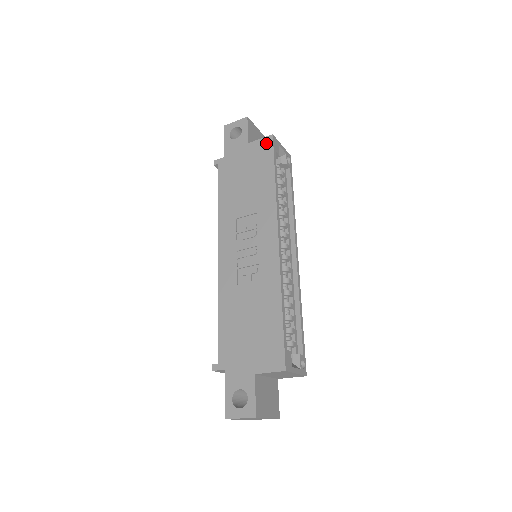
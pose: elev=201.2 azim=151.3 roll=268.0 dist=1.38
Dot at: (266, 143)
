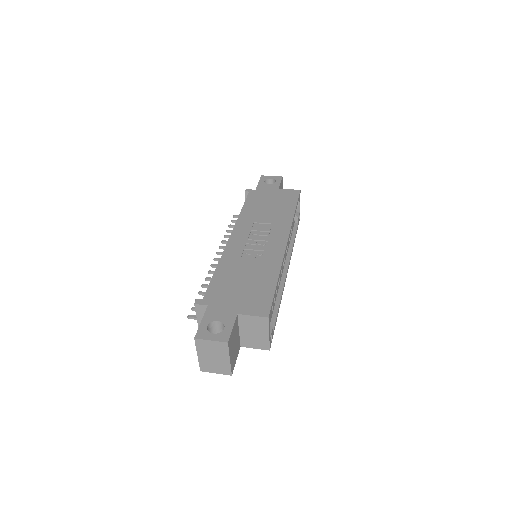
Dot at: (294, 192)
